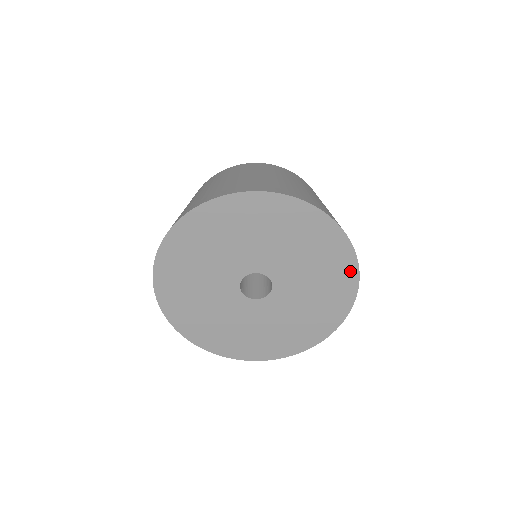
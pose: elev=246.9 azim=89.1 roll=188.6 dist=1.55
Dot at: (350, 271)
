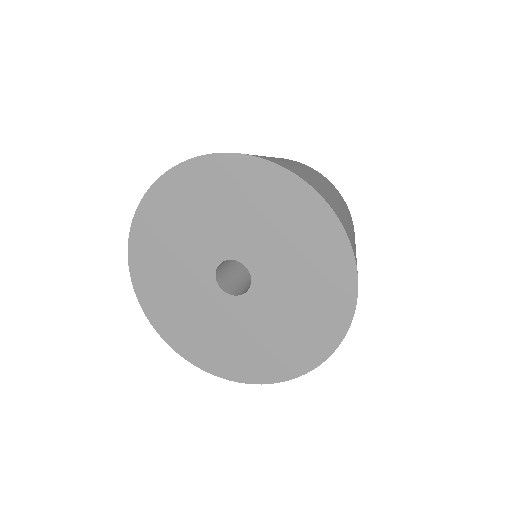
Dot at: (299, 192)
